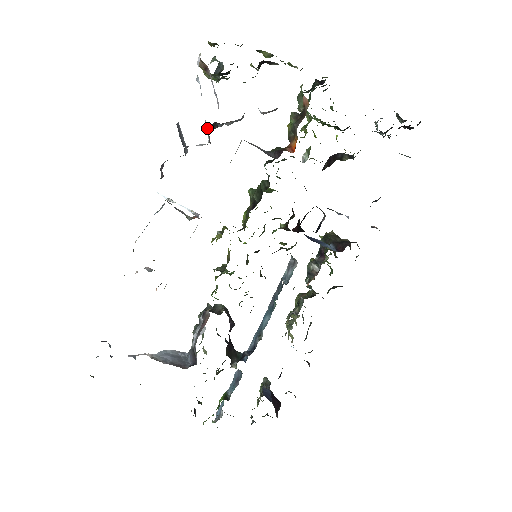
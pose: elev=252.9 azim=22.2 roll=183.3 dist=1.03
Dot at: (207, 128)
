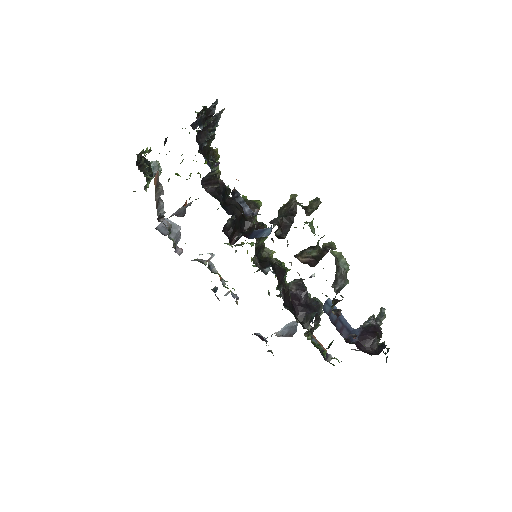
Dot at: (161, 221)
